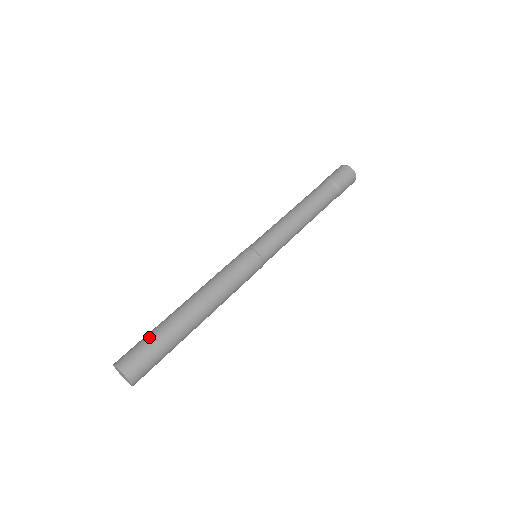
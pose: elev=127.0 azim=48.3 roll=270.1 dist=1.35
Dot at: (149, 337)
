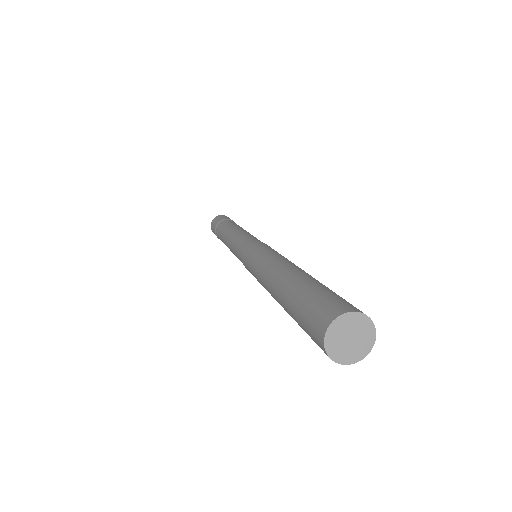
Dot at: (313, 289)
